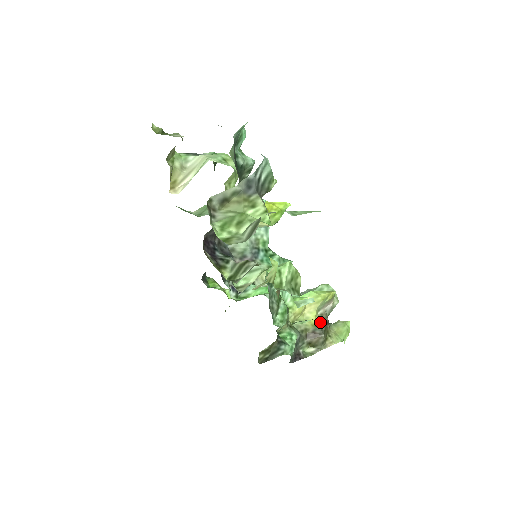
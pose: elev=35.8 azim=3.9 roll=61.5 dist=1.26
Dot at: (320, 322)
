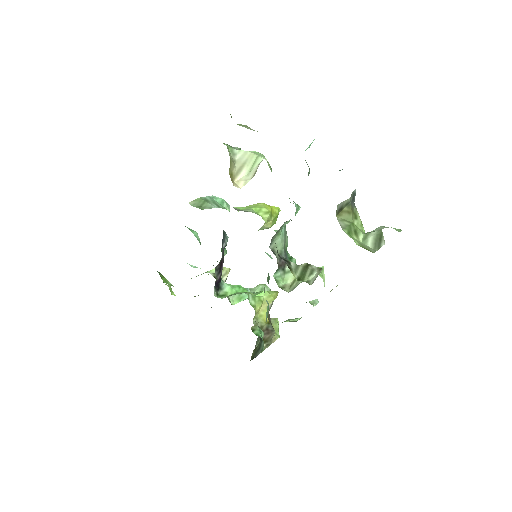
Dot at: (269, 320)
